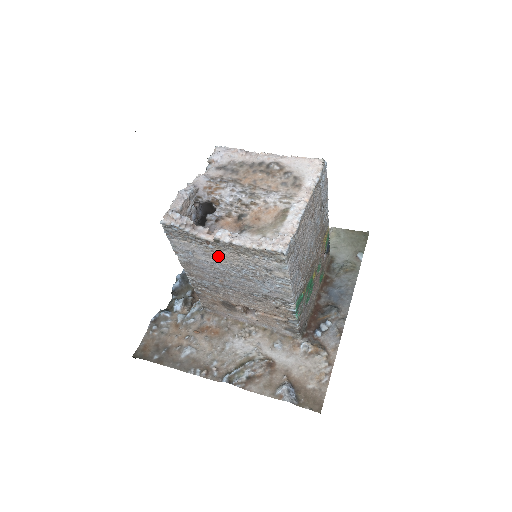
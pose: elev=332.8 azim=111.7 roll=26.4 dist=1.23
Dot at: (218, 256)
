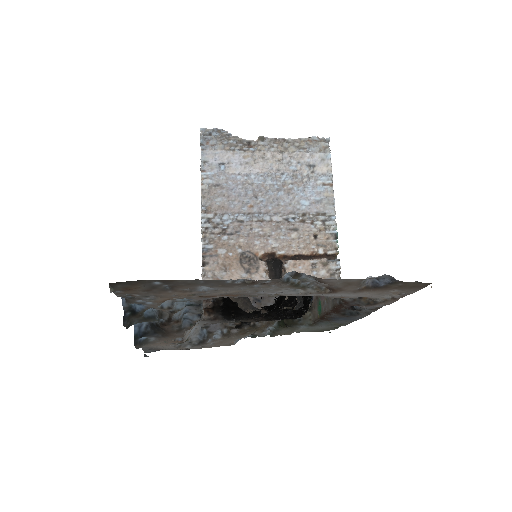
Dot at: (258, 161)
